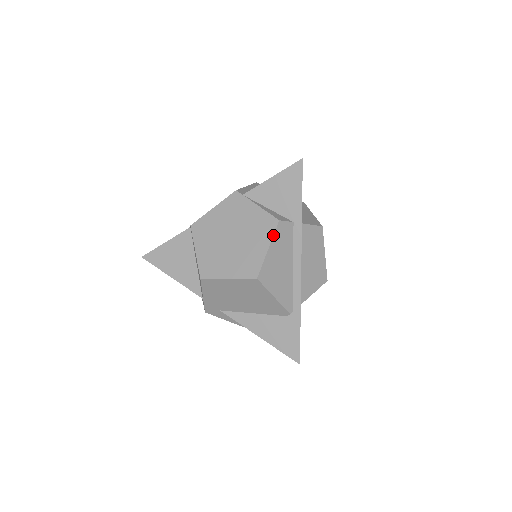
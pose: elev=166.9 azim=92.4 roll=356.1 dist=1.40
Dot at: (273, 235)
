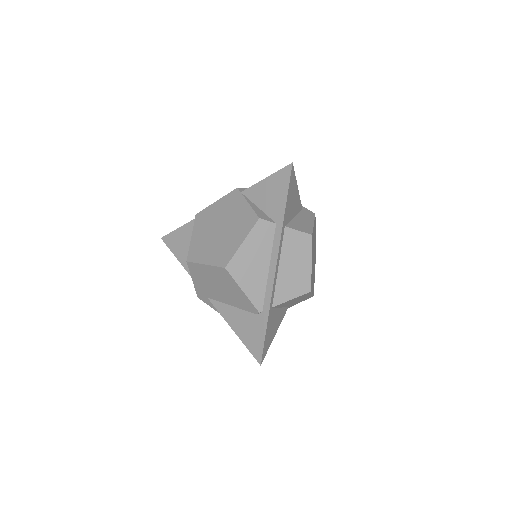
Dot at: (250, 231)
